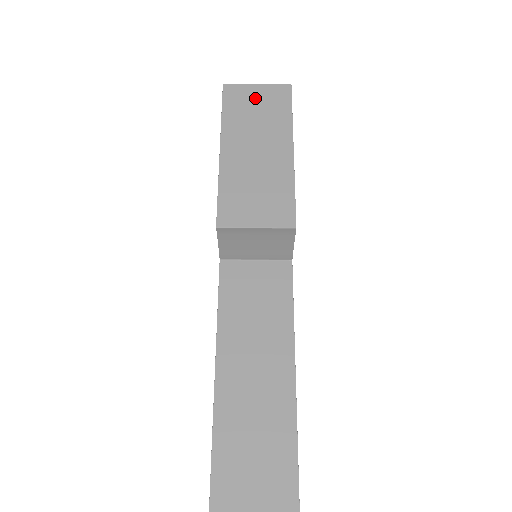
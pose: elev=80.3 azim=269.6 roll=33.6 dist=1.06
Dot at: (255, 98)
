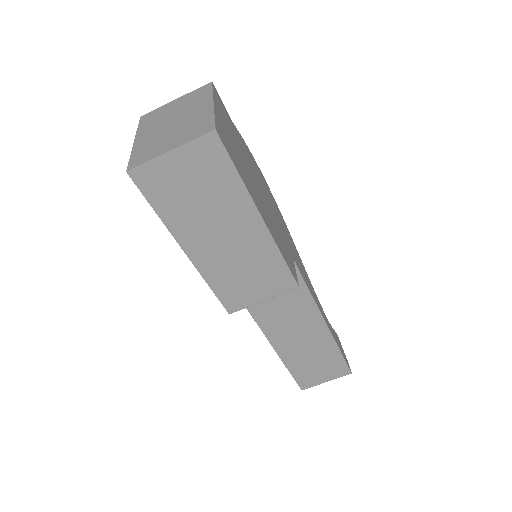
Dot at: (181, 175)
